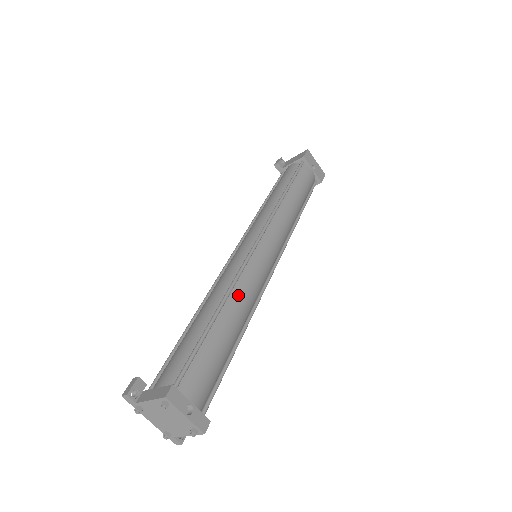
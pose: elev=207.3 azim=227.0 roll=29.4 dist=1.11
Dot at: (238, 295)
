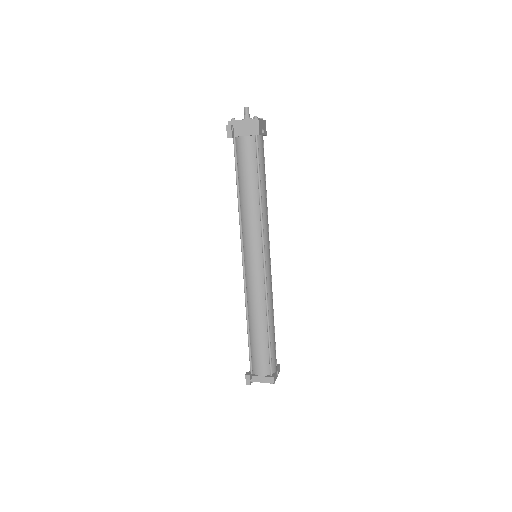
Dot at: (270, 307)
